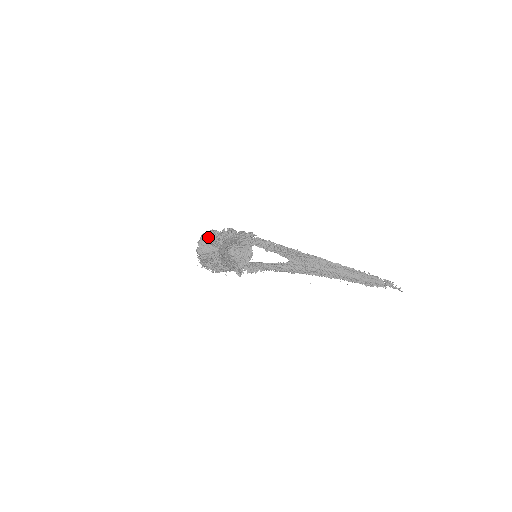
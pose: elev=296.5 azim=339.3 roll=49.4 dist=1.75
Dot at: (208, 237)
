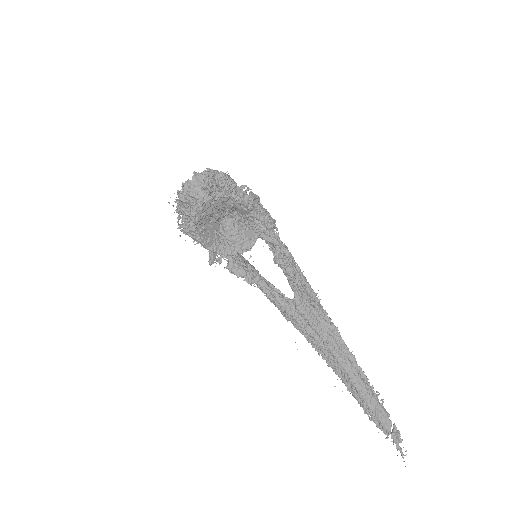
Dot at: (211, 176)
